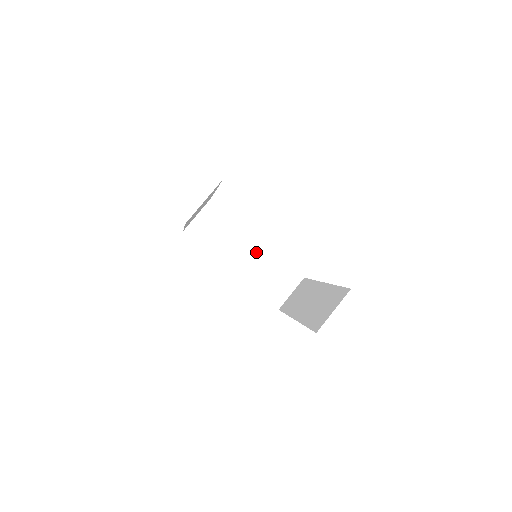
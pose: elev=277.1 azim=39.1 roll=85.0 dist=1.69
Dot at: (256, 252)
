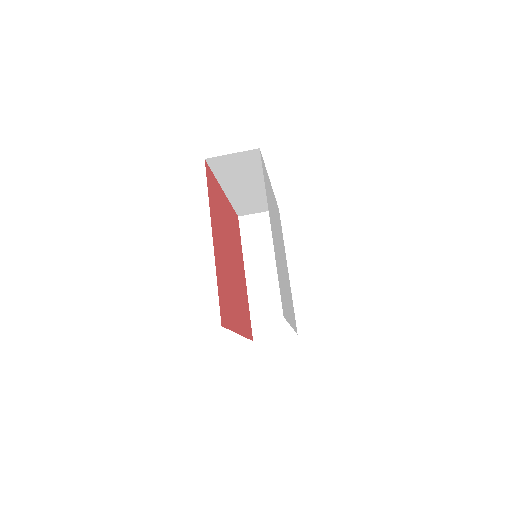
Dot at: (259, 189)
